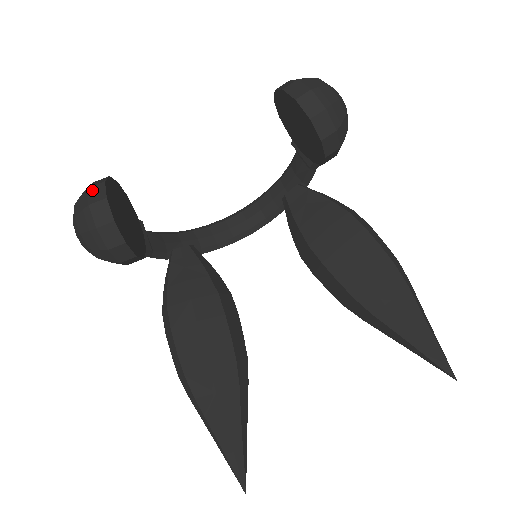
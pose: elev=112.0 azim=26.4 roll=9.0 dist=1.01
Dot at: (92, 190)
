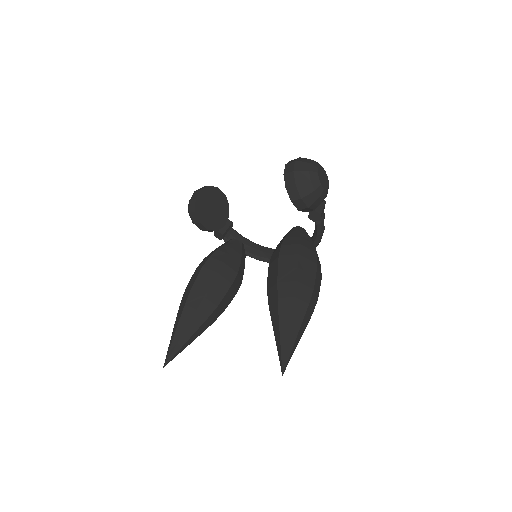
Dot at: (203, 187)
